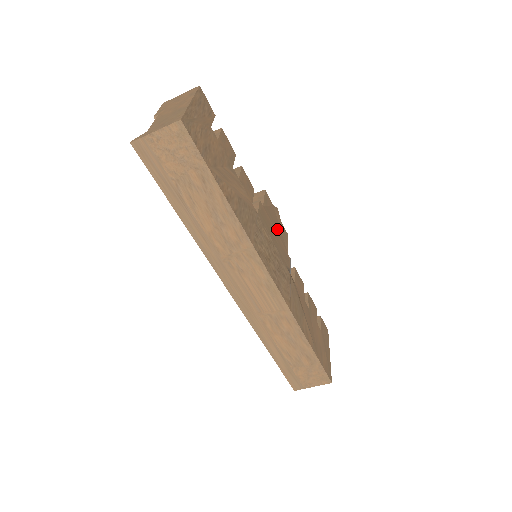
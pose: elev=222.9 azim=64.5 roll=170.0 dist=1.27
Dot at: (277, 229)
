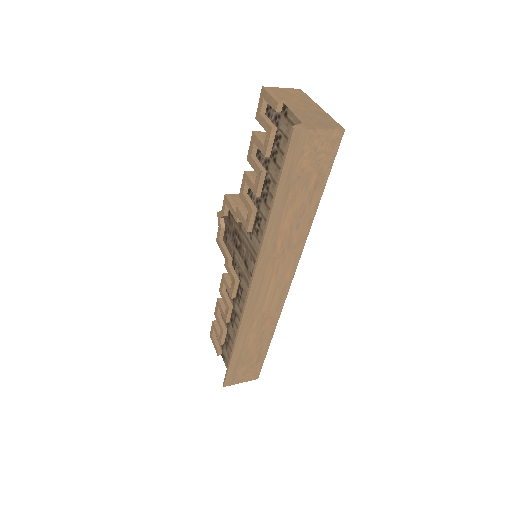
Dot at: occluded
